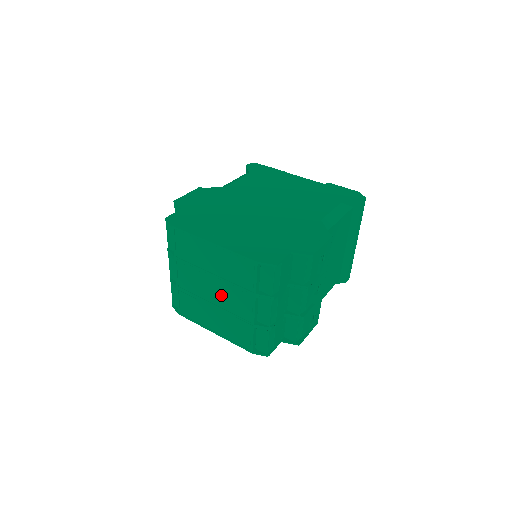
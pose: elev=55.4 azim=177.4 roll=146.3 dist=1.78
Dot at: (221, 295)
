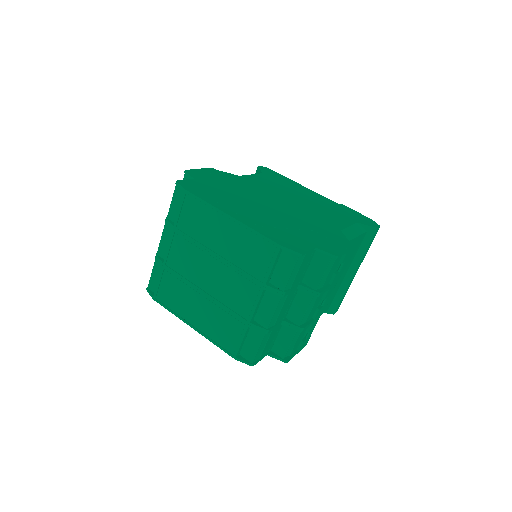
Dot at: (219, 281)
